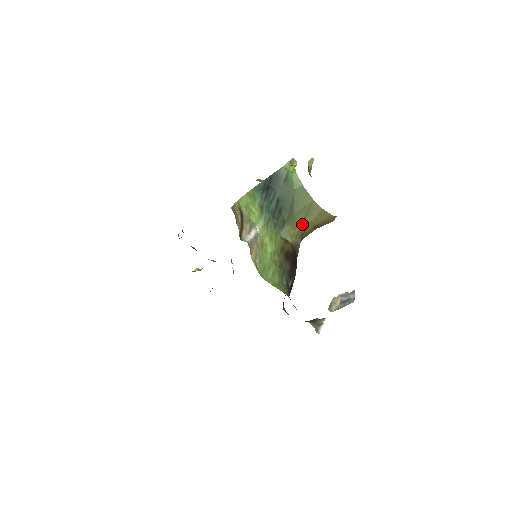
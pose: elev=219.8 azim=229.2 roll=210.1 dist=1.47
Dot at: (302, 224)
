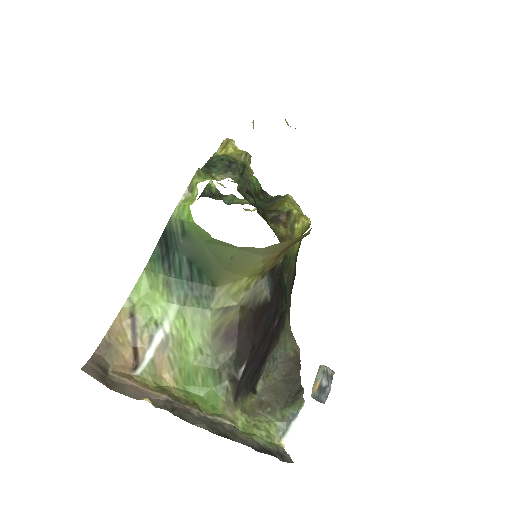
Dot at: (248, 270)
